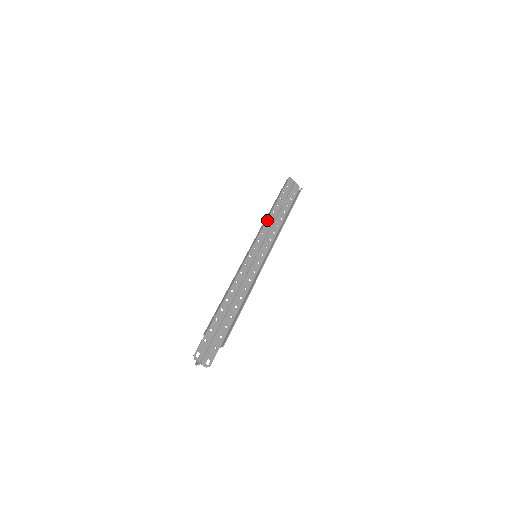
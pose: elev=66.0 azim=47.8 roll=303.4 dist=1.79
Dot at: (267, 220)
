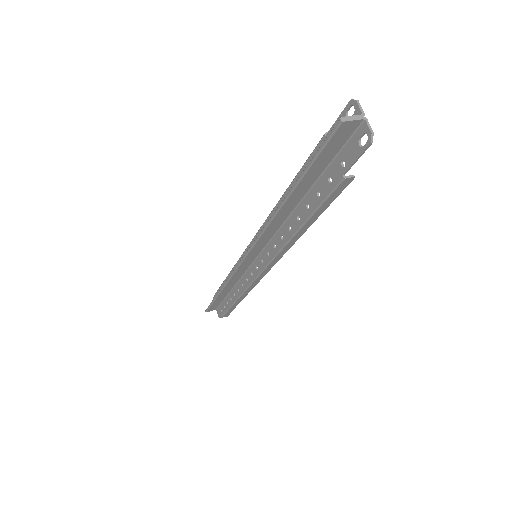
Dot at: occluded
